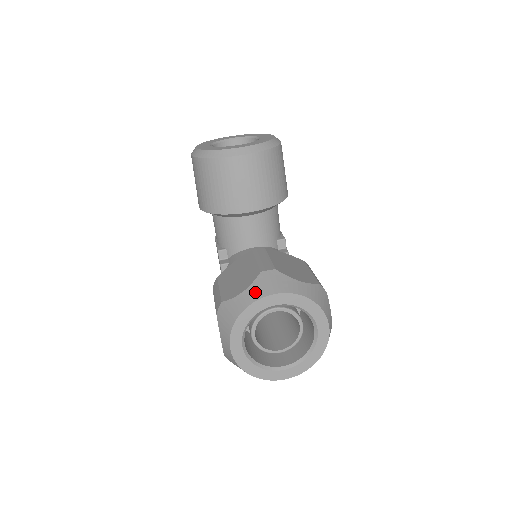
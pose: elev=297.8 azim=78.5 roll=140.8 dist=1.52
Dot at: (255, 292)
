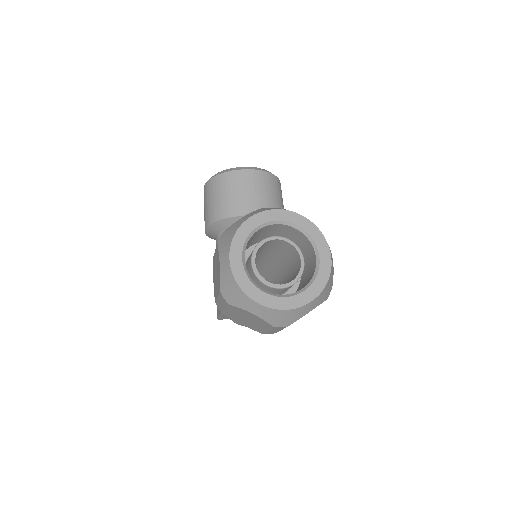
Dot at: (258, 211)
